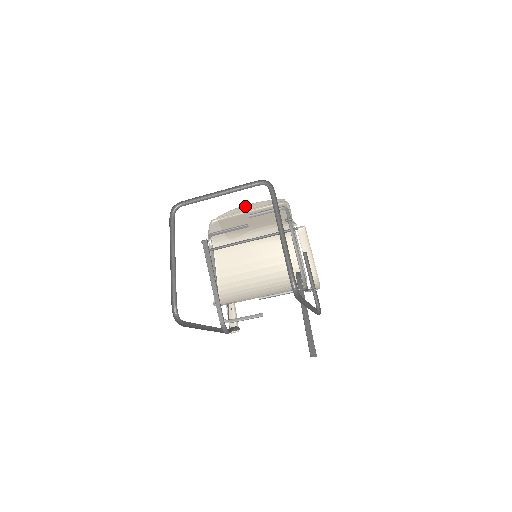
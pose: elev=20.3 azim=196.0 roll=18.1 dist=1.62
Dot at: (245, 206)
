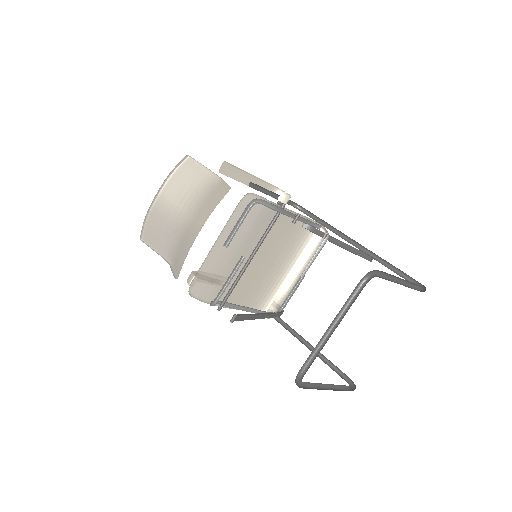
Dot at: occluded
